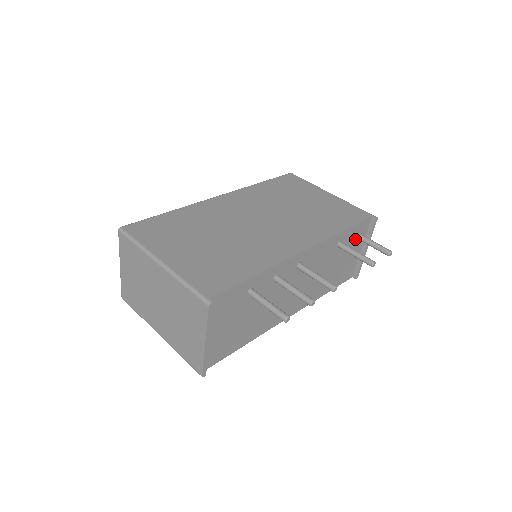
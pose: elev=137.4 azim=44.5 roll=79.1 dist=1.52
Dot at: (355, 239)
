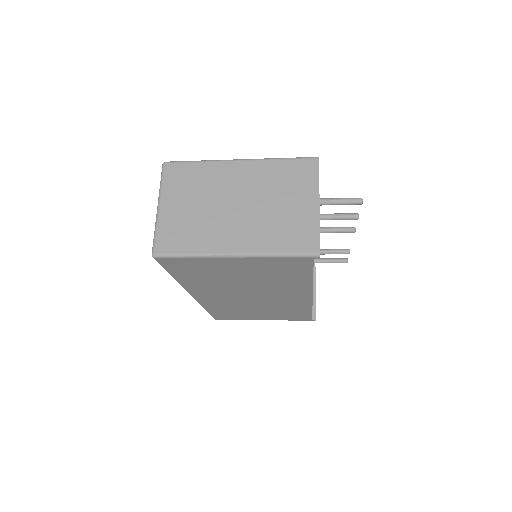
Dot at: occluded
